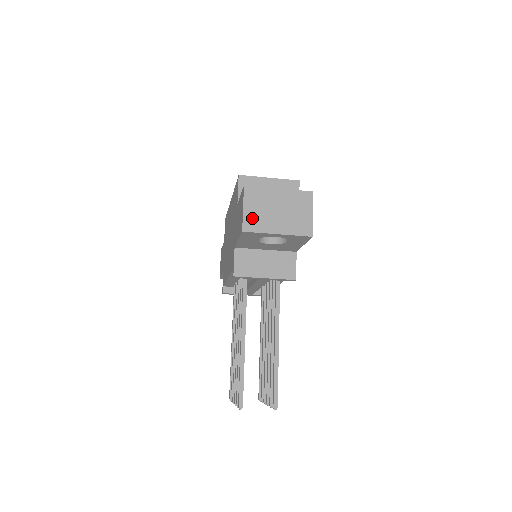
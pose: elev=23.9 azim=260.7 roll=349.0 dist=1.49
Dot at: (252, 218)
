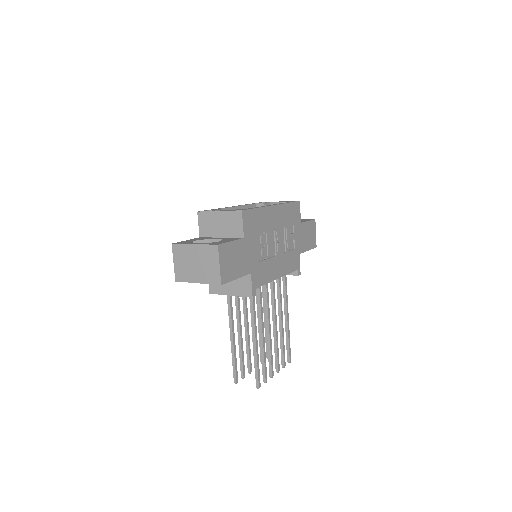
Dot at: (180, 270)
